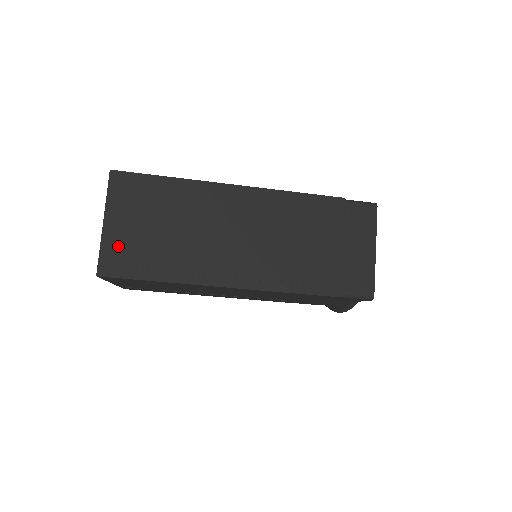
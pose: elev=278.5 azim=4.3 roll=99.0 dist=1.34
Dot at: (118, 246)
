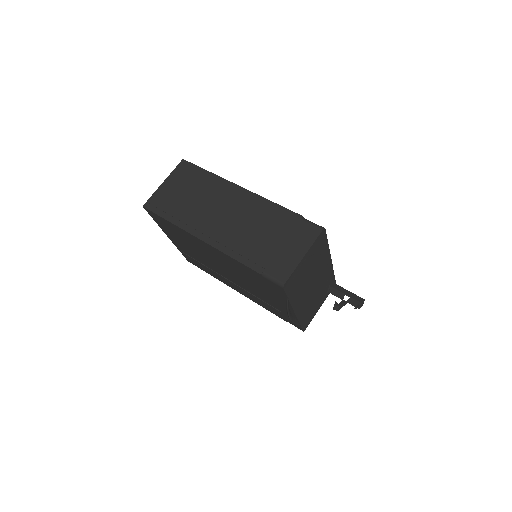
Dot at: (162, 196)
